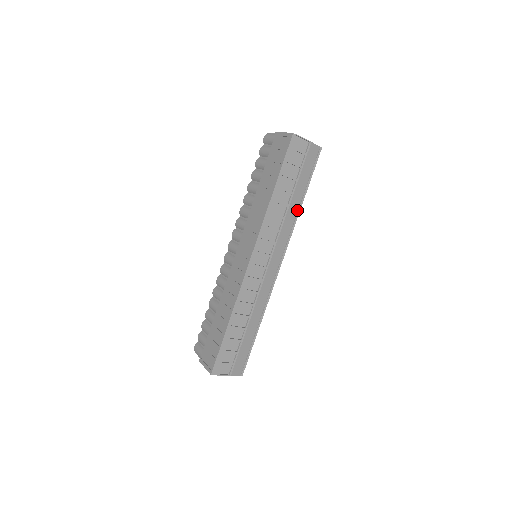
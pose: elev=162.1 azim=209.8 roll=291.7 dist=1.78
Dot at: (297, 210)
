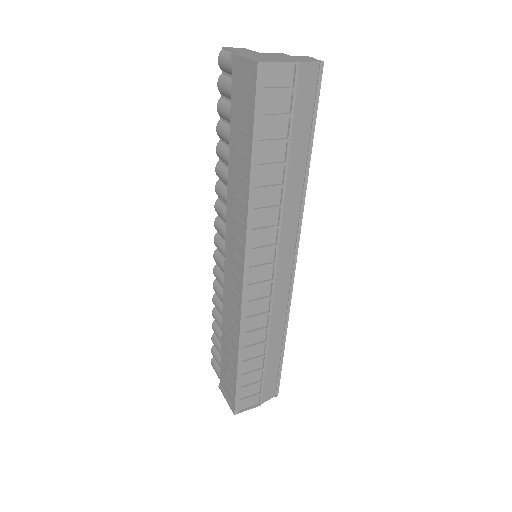
Dot at: (302, 182)
